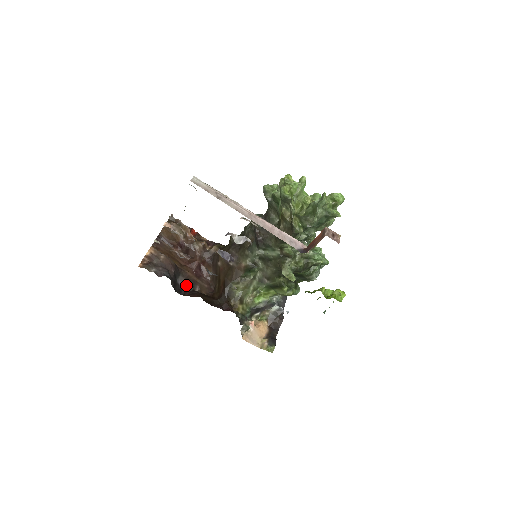
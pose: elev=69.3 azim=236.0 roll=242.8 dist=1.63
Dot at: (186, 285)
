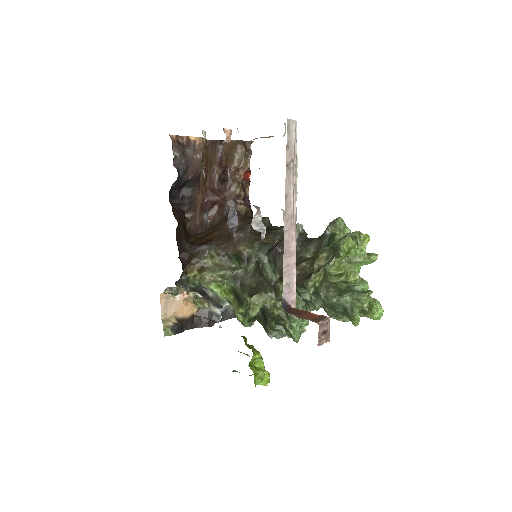
Dot at: (185, 200)
